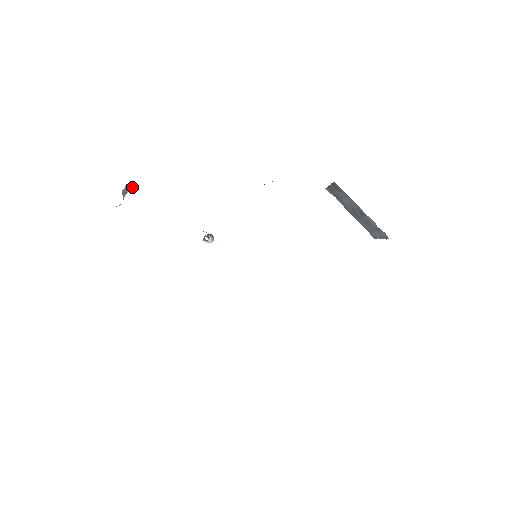
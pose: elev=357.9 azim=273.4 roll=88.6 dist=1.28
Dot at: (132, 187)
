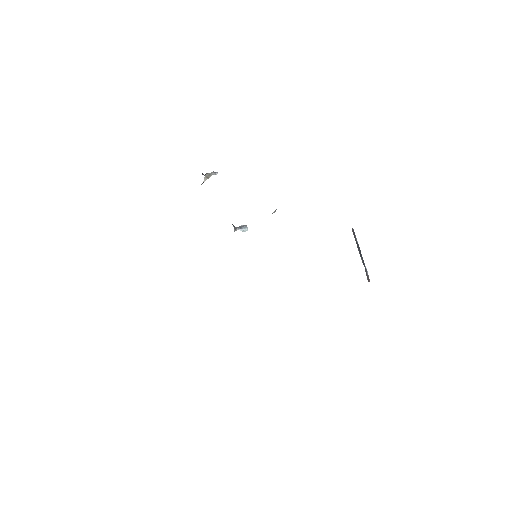
Dot at: occluded
